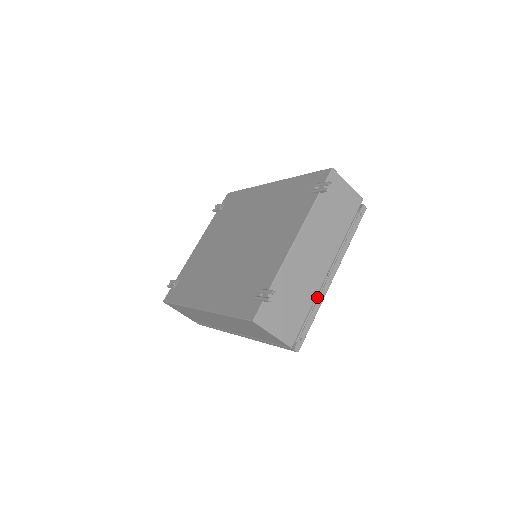
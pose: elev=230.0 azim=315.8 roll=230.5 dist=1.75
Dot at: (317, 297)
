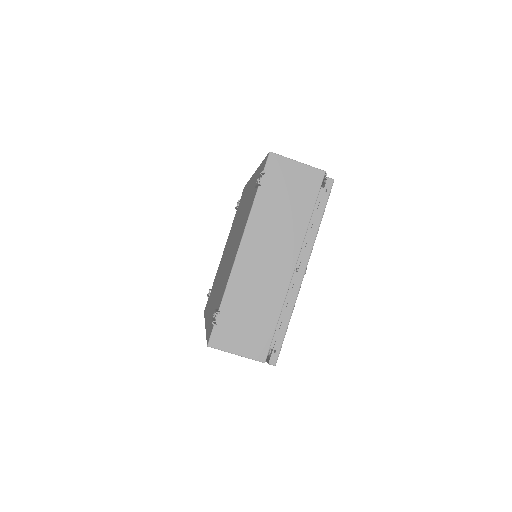
Dot at: occluded
